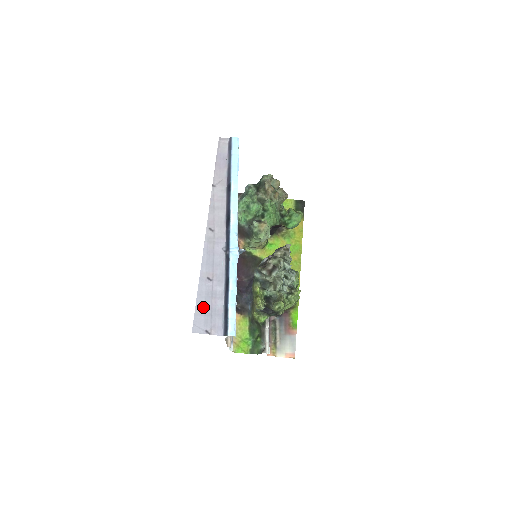
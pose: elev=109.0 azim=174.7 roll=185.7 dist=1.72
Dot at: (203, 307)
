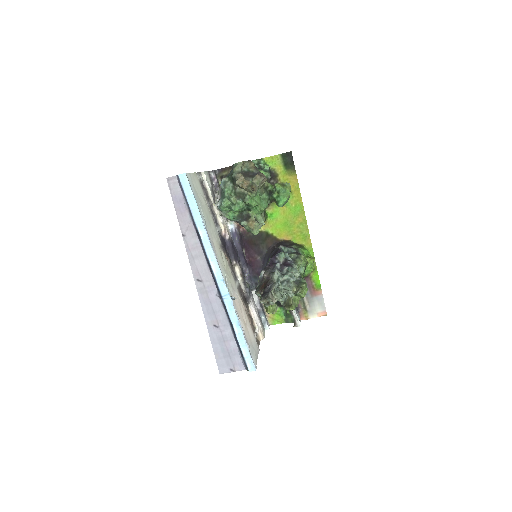
Dot at: (220, 351)
